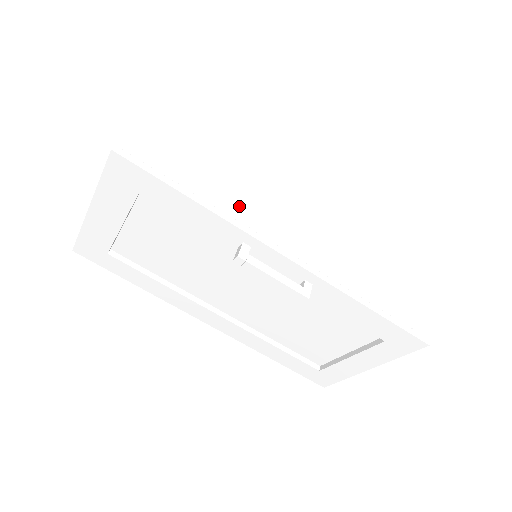
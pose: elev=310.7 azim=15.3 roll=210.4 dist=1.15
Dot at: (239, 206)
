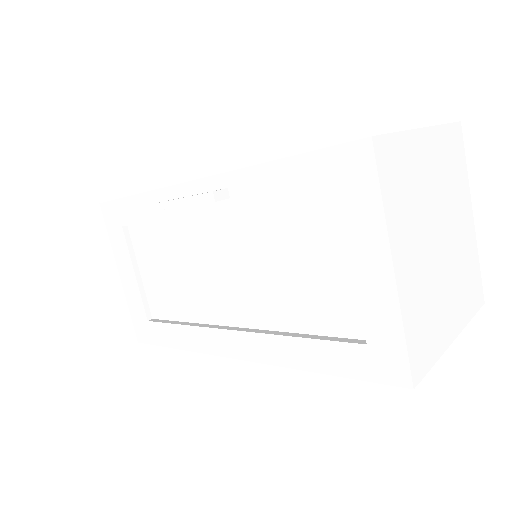
Dot at: occluded
